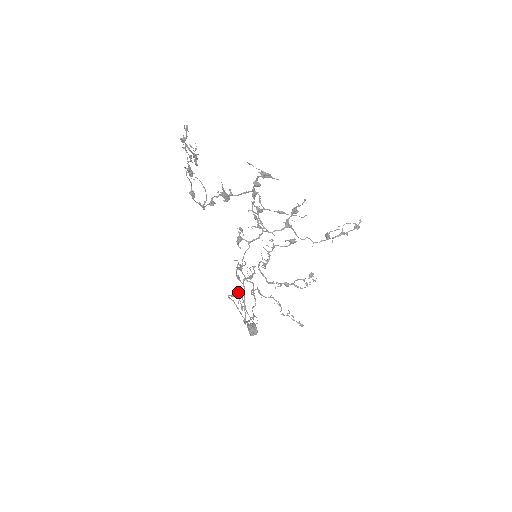
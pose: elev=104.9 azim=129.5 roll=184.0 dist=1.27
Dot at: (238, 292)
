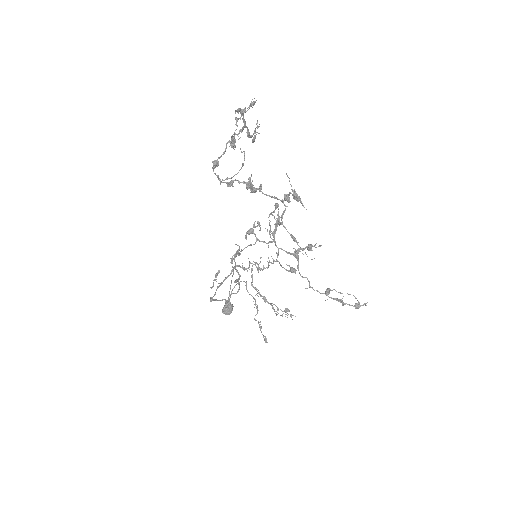
Dot at: (218, 272)
